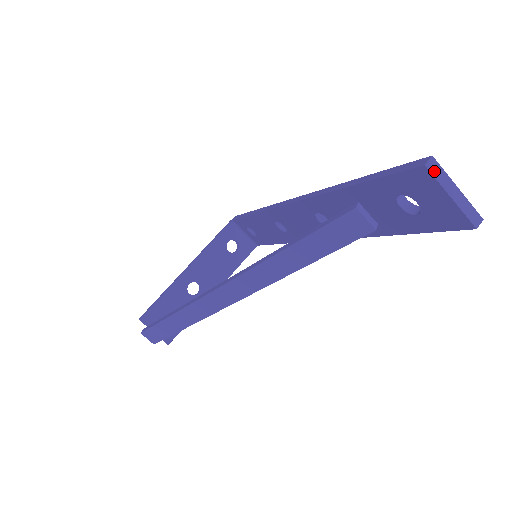
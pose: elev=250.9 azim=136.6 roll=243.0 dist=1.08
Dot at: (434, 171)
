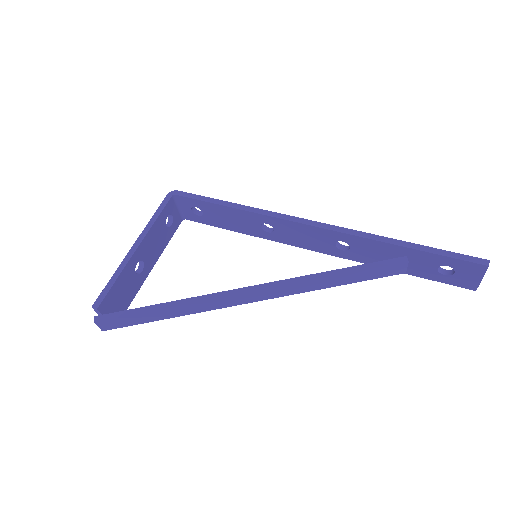
Dot at: (487, 268)
